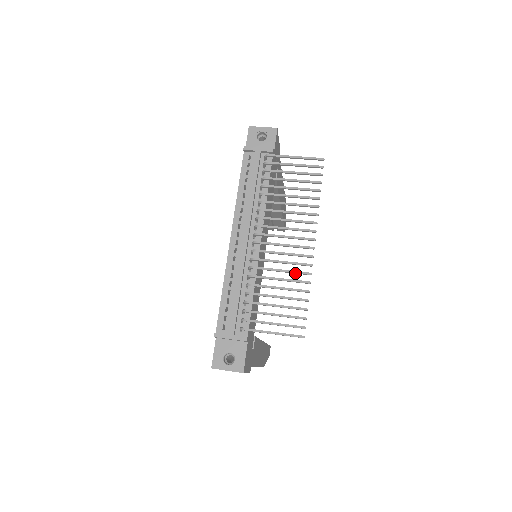
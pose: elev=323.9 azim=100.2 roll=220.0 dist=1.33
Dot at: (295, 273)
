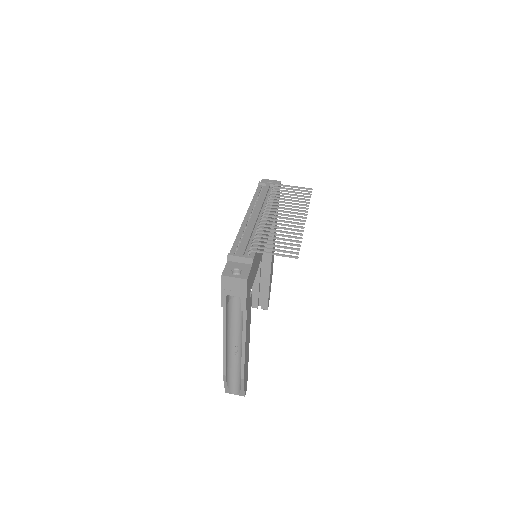
Dot at: (292, 230)
